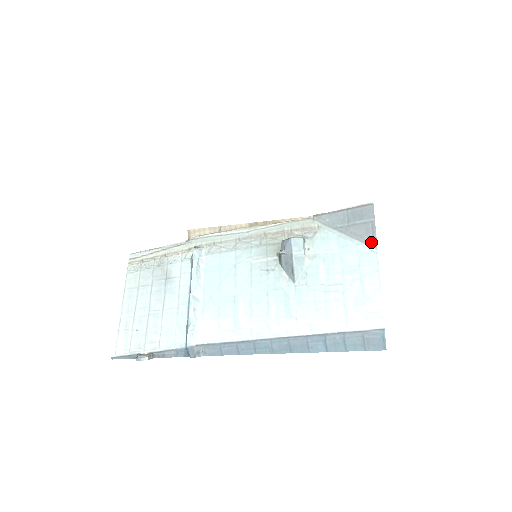
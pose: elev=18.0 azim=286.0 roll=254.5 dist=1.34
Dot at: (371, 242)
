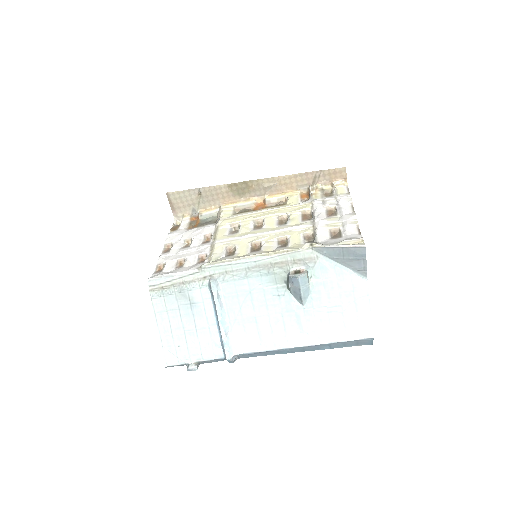
Dot at: (362, 272)
